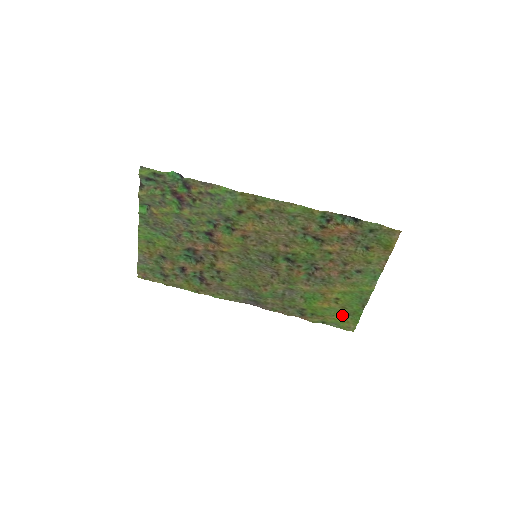
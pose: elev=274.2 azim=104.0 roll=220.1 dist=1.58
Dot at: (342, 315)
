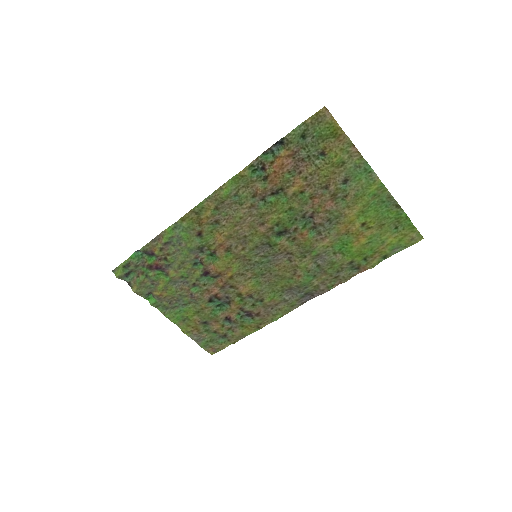
Dot at: (390, 234)
